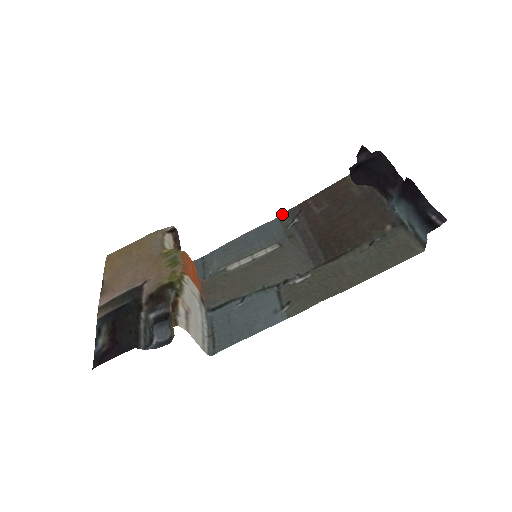
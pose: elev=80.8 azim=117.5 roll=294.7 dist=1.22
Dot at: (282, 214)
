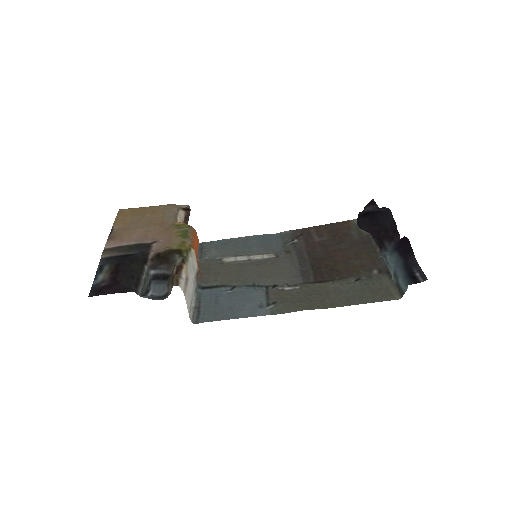
Dot at: (284, 231)
